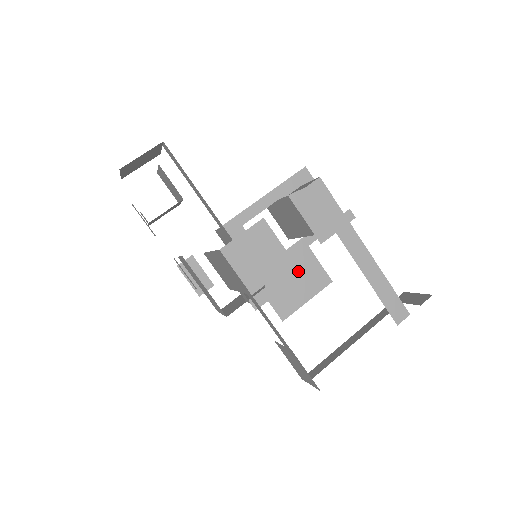
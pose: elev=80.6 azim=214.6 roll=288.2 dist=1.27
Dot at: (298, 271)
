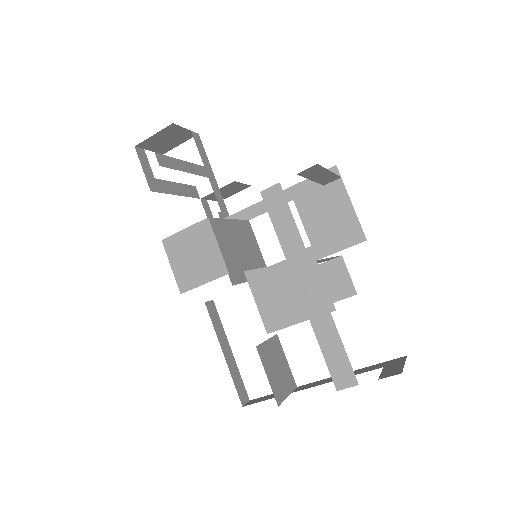
Dot at: occluded
